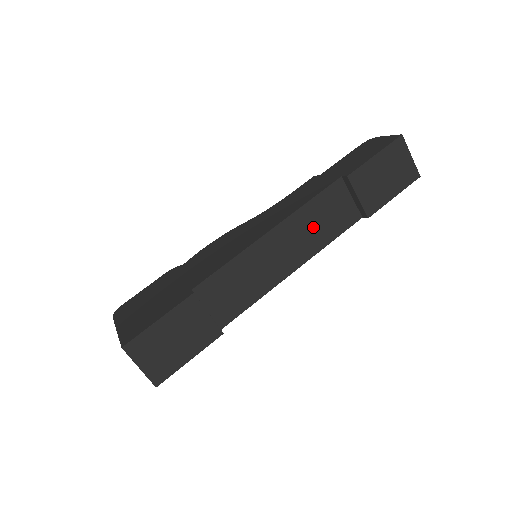
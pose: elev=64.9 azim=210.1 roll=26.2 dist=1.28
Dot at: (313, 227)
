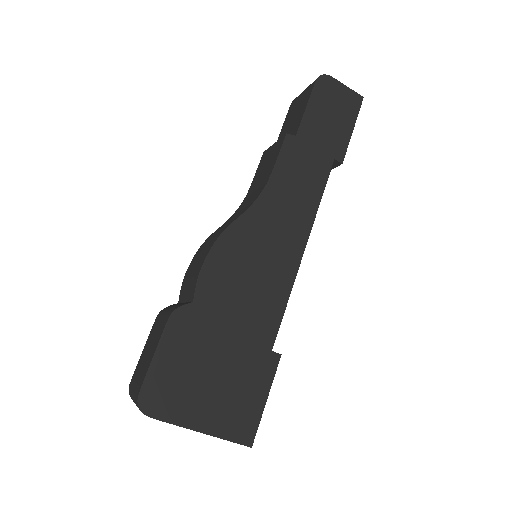
Dot at: occluded
